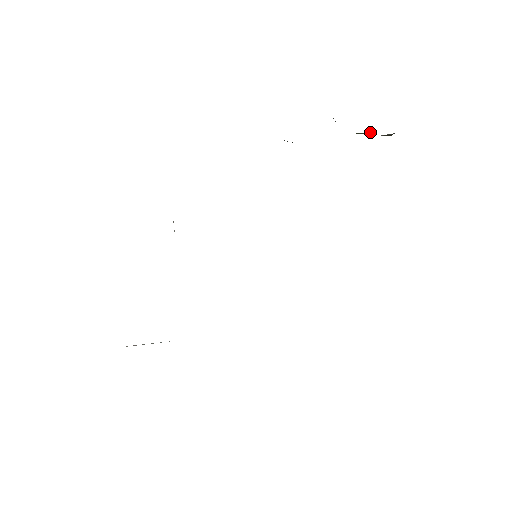
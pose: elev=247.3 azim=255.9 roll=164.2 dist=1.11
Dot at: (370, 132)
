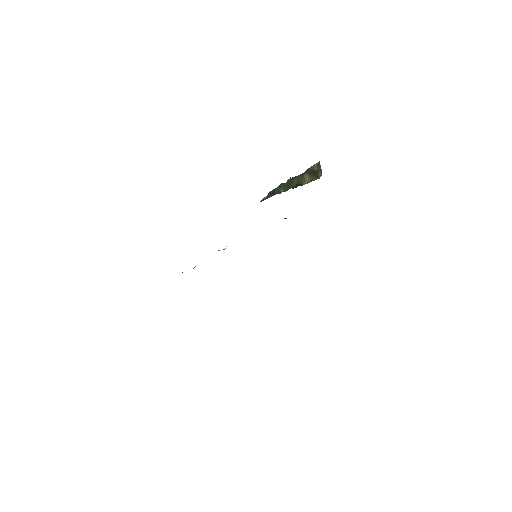
Dot at: (311, 179)
